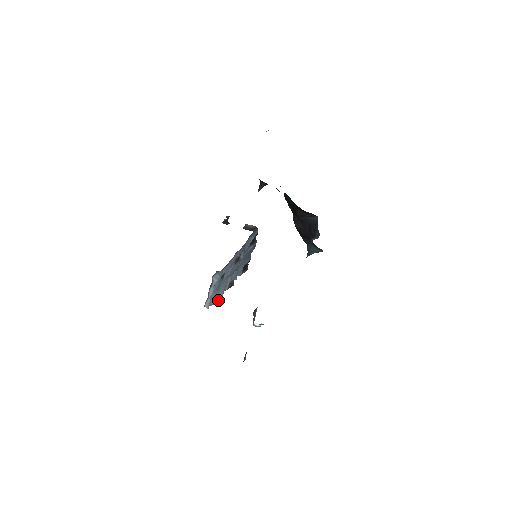
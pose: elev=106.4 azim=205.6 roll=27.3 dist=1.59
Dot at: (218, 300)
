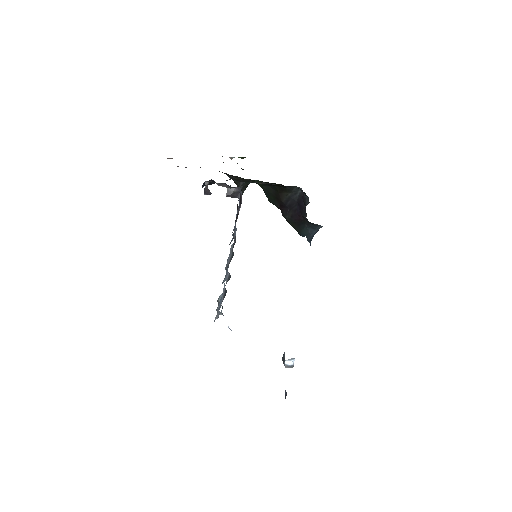
Dot at: (225, 295)
